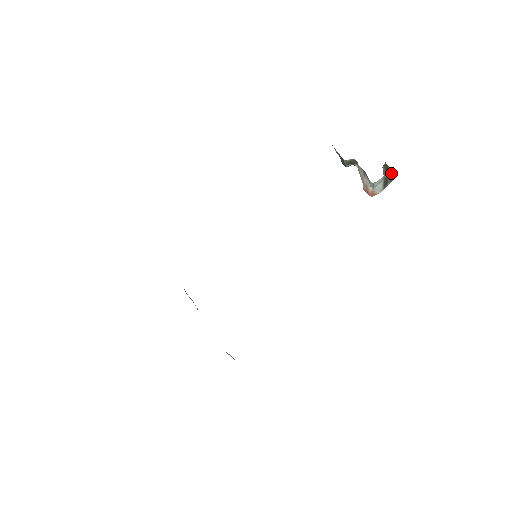
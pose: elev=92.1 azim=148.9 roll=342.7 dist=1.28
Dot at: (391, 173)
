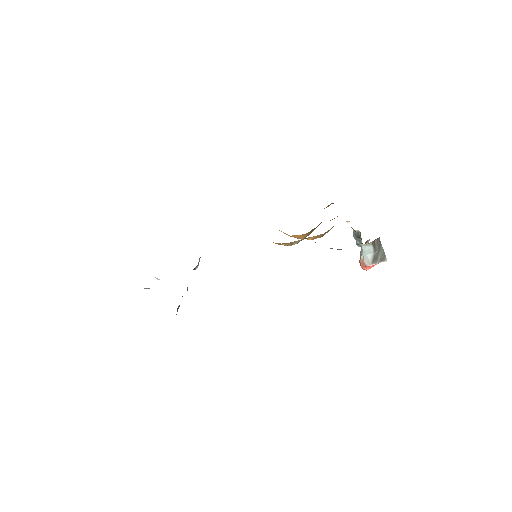
Dot at: (383, 253)
